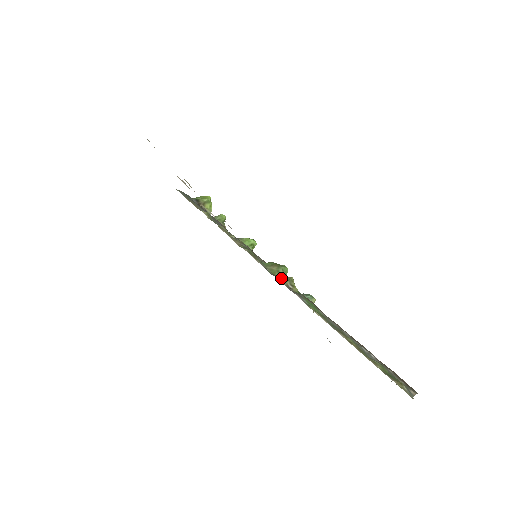
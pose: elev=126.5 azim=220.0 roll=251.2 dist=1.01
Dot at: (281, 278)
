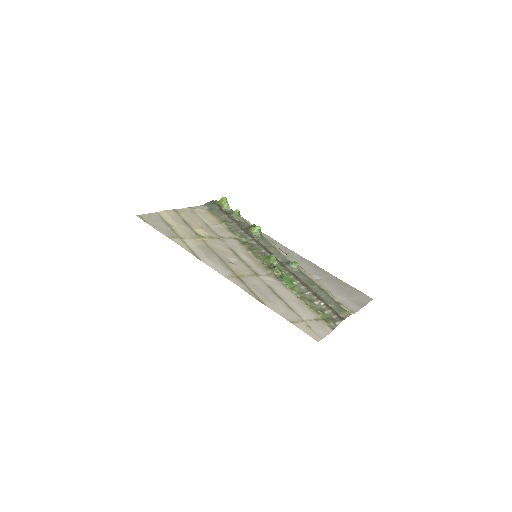
Dot at: (271, 269)
